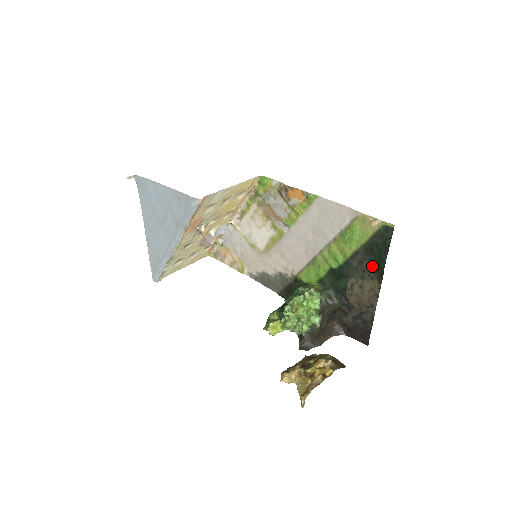
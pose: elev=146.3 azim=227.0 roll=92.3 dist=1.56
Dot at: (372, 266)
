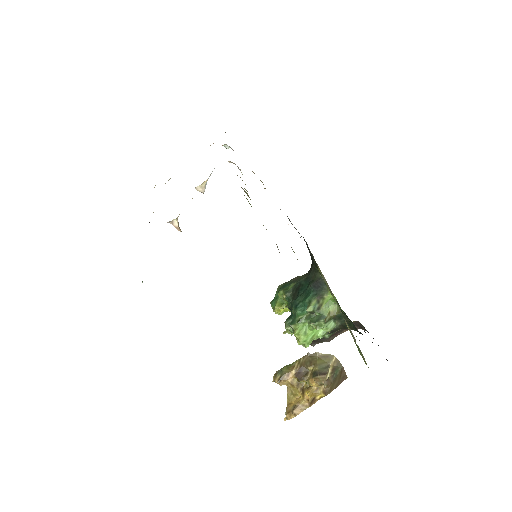
Dot at: occluded
